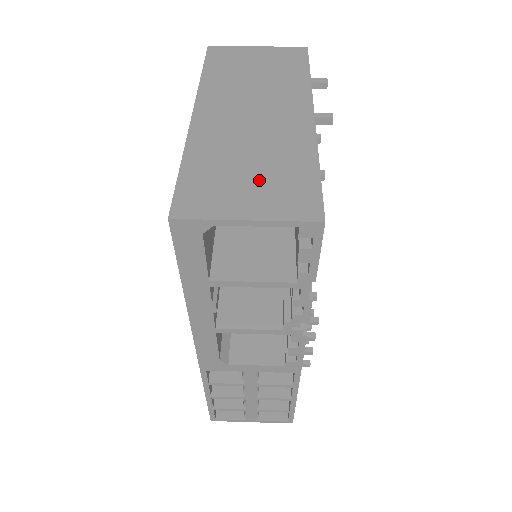
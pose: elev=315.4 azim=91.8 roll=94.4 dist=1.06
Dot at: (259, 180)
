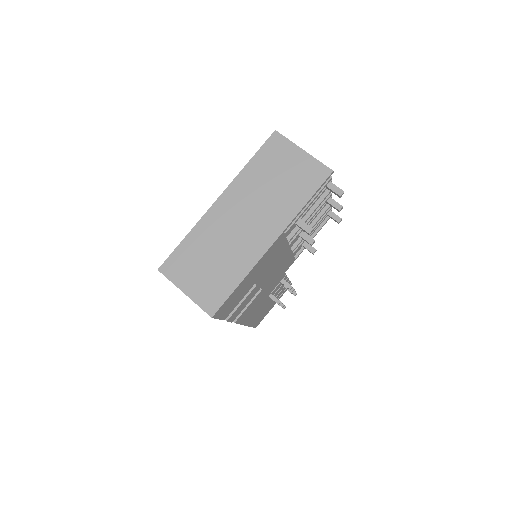
Dot at: (207, 273)
